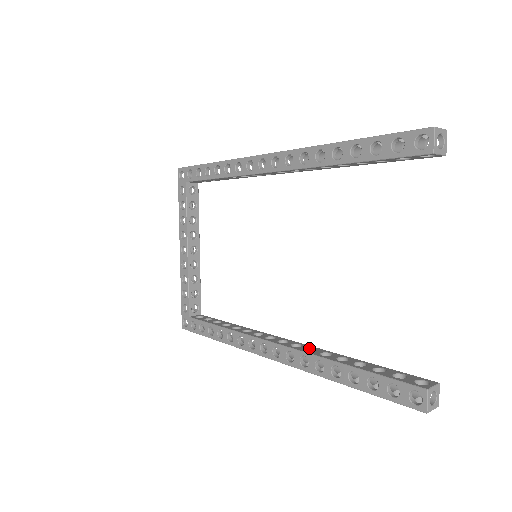
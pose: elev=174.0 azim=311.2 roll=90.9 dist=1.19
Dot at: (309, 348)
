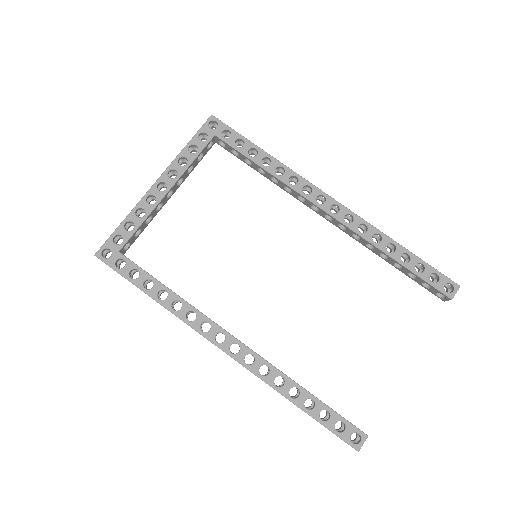
Dot at: occluded
